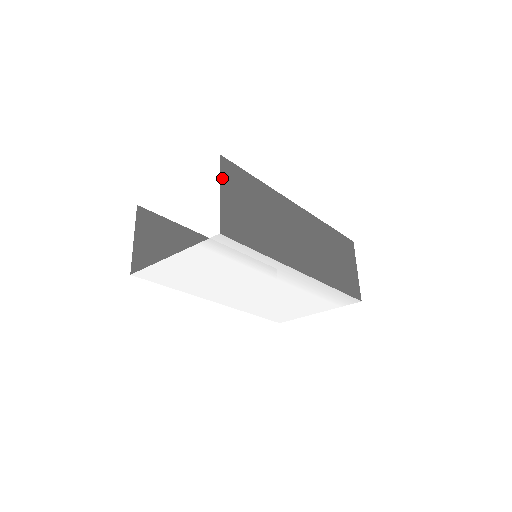
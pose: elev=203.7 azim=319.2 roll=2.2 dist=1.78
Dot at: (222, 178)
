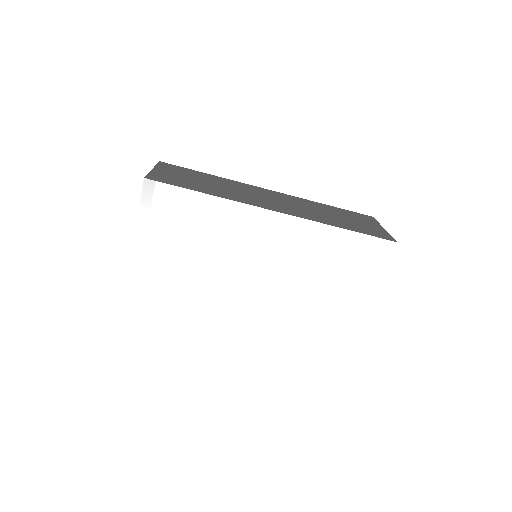
Dot at: (158, 166)
